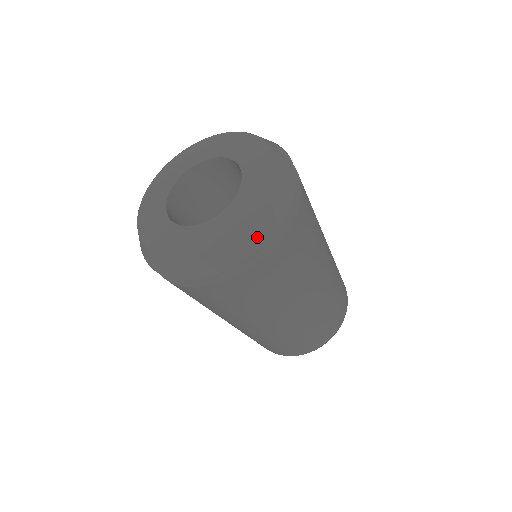
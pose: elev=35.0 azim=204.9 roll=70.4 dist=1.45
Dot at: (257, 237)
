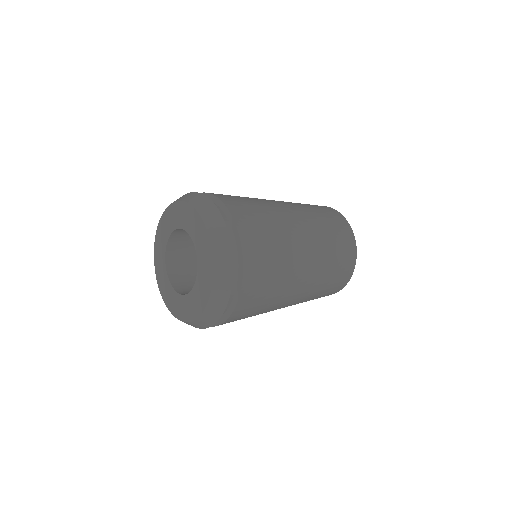
Dot at: (205, 323)
